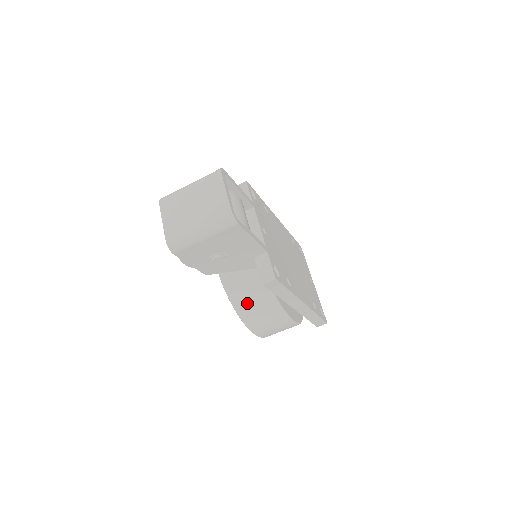
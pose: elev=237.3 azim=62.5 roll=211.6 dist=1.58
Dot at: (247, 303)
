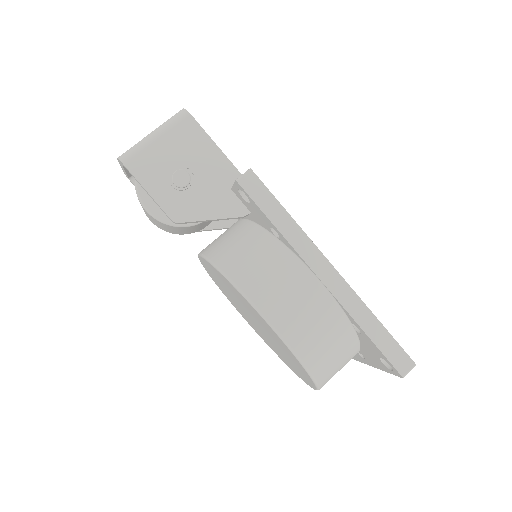
Dot at: (237, 257)
